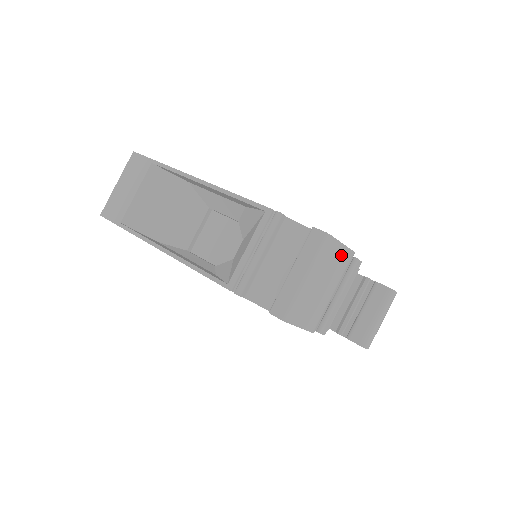
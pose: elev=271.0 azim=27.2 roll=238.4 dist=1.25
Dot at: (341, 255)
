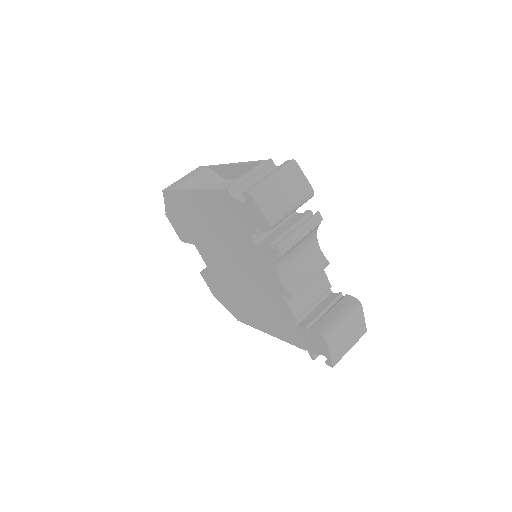
Dot at: (302, 183)
